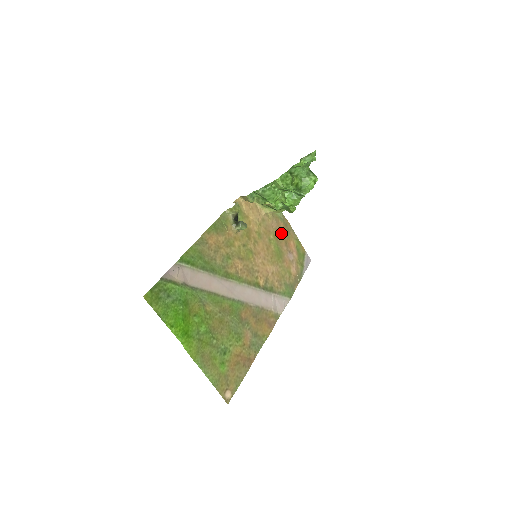
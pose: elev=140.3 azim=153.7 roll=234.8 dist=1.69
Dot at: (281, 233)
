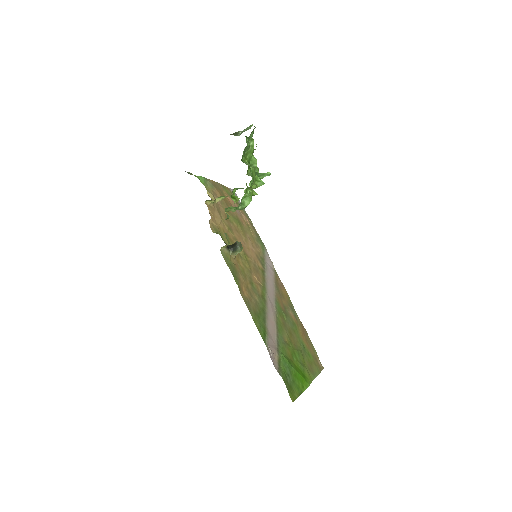
Dot at: (223, 201)
